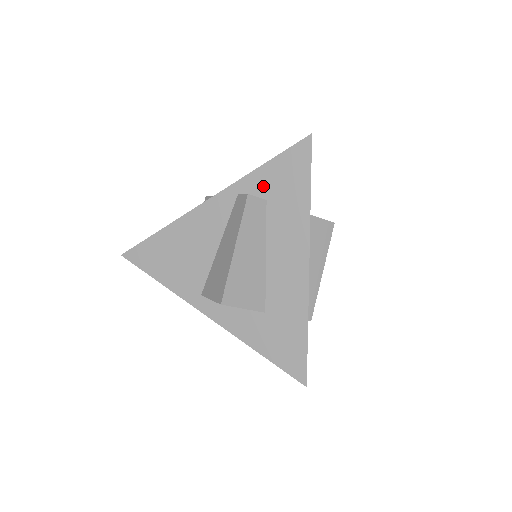
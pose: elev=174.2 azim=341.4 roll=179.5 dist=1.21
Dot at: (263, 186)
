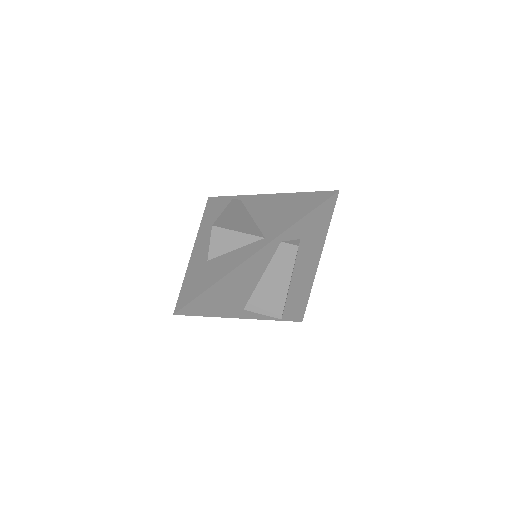
Dot at: (300, 231)
